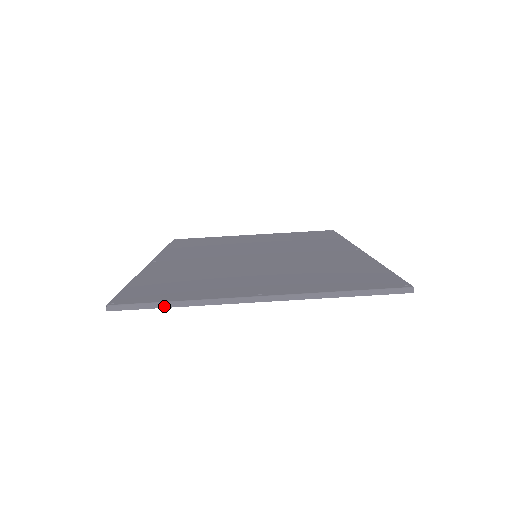
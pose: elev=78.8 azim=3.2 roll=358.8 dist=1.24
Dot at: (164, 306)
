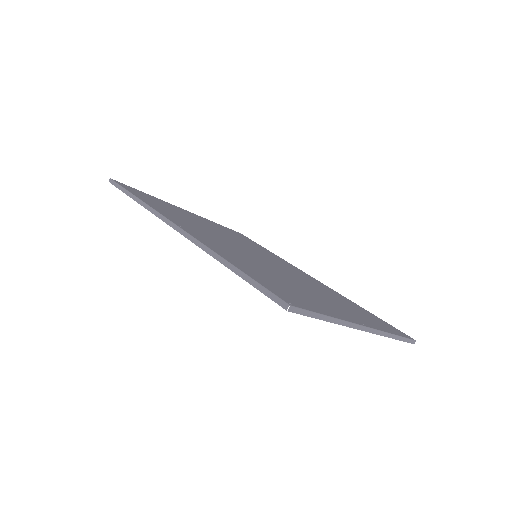
Dot at: (322, 318)
